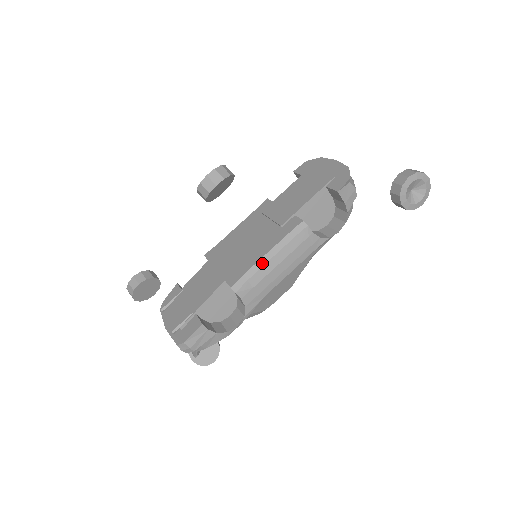
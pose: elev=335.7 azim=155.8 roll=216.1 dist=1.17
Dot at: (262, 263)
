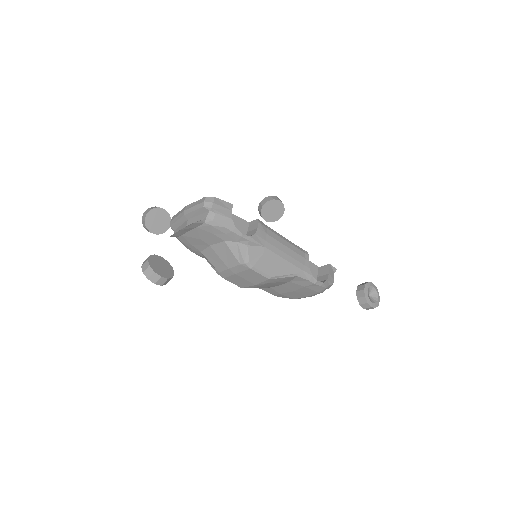
Dot at: (278, 235)
